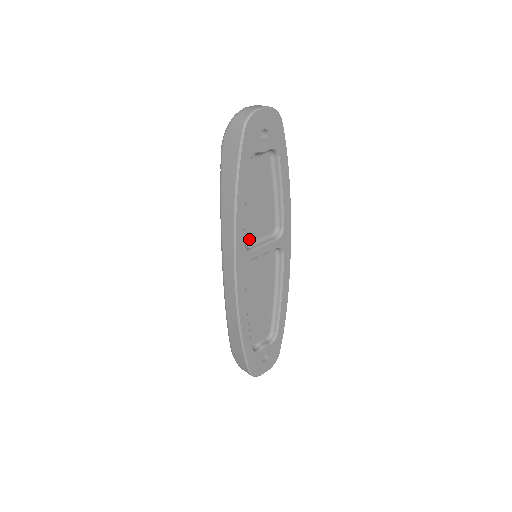
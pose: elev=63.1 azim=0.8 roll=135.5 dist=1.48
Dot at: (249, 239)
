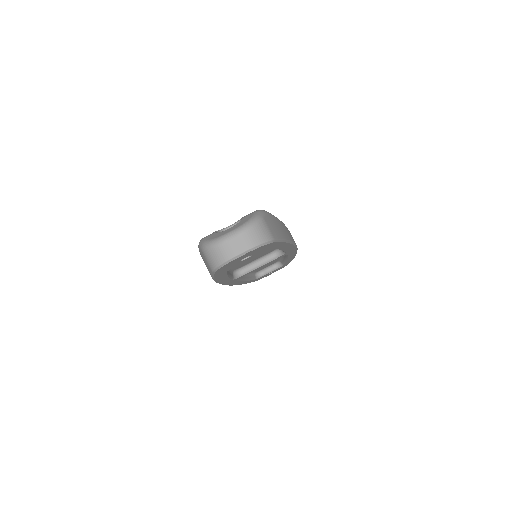
Dot at: (242, 266)
